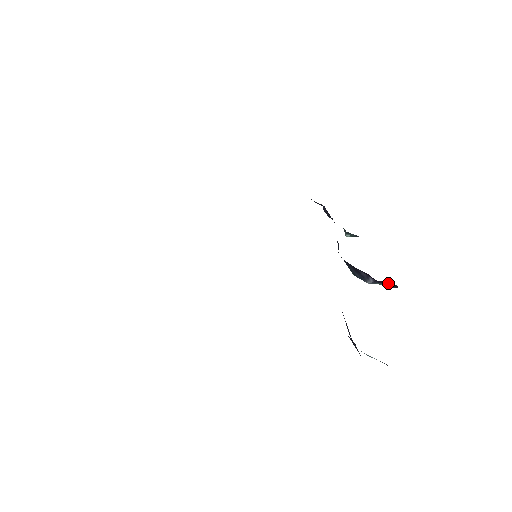
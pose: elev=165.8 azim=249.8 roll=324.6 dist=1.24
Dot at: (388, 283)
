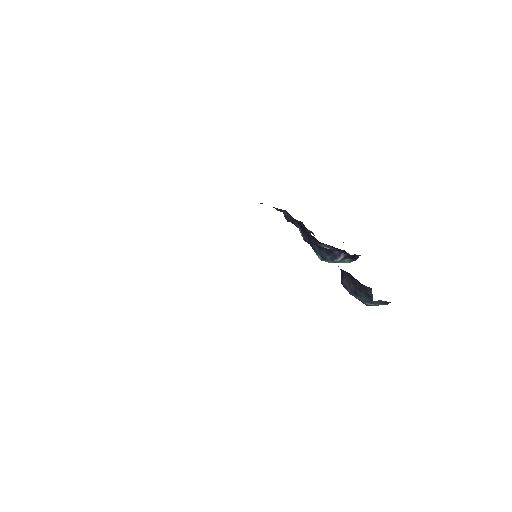
Dot at: (354, 256)
